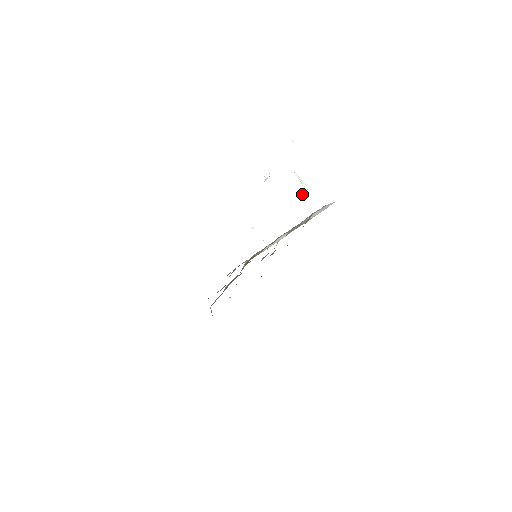
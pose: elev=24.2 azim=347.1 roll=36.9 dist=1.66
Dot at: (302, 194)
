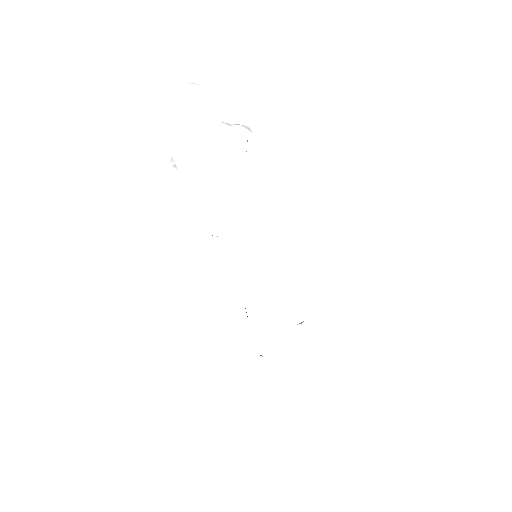
Dot at: occluded
